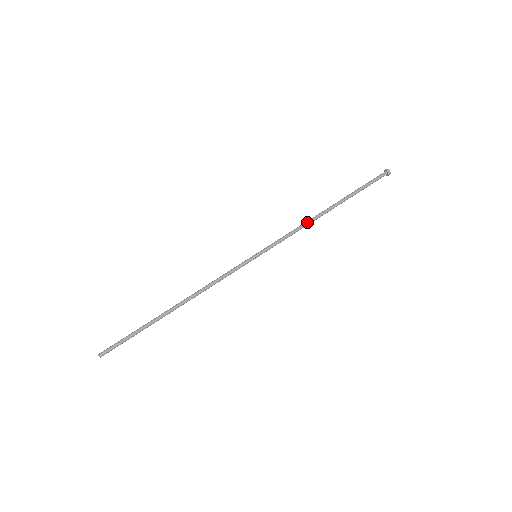
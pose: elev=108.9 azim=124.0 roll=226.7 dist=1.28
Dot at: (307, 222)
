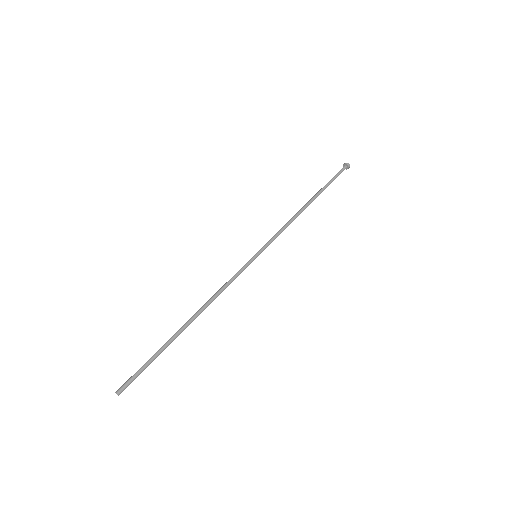
Dot at: (294, 218)
